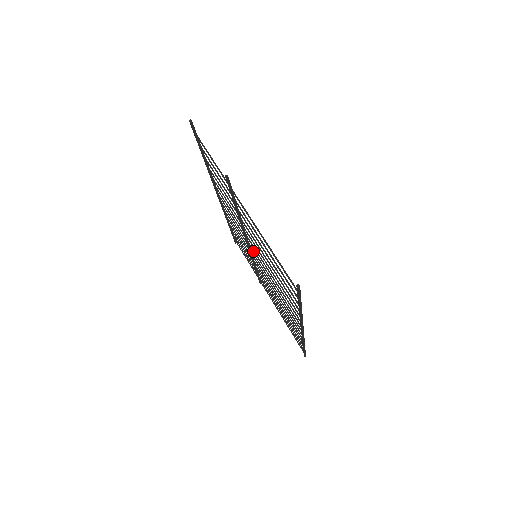
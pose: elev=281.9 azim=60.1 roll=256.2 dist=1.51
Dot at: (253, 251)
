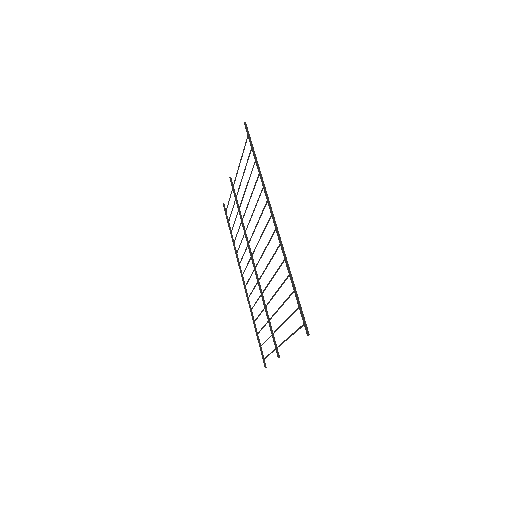
Dot at: (253, 251)
